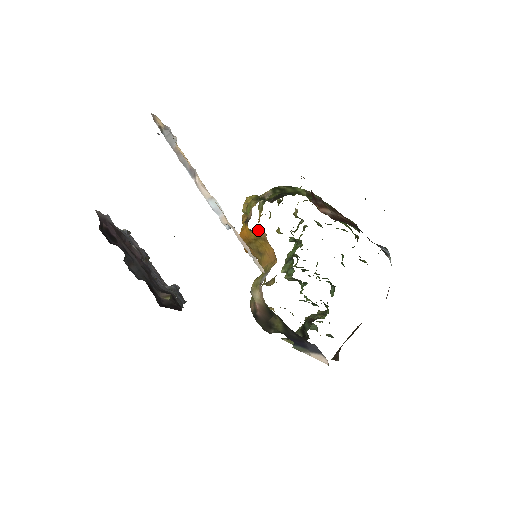
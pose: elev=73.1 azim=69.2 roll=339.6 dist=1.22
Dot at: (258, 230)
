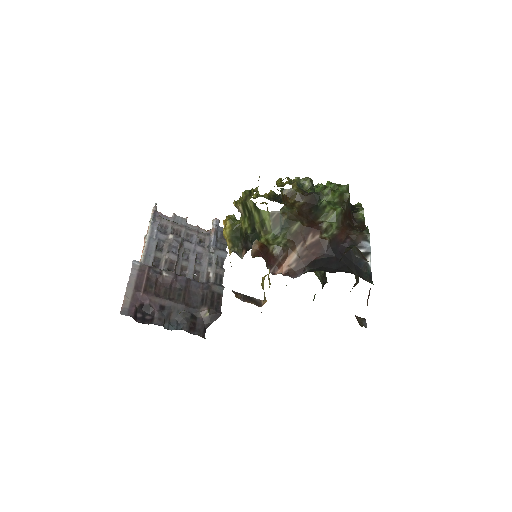
Dot at: occluded
